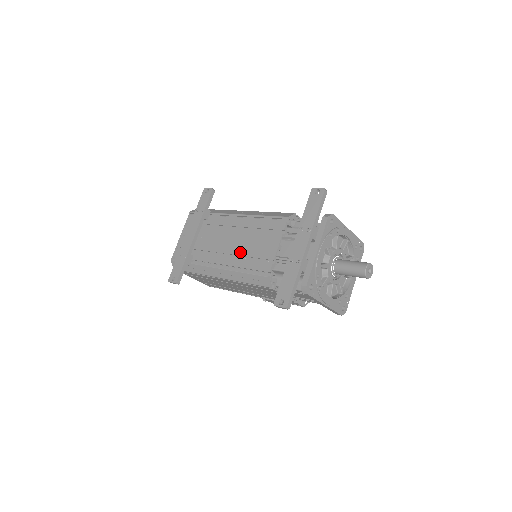
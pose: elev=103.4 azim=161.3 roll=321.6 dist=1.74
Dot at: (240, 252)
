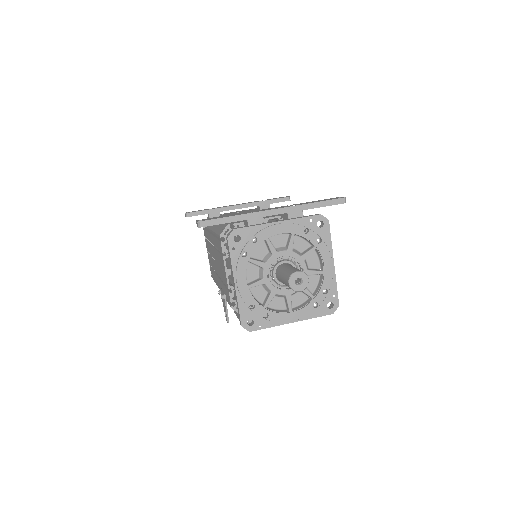
Dot at: occluded
